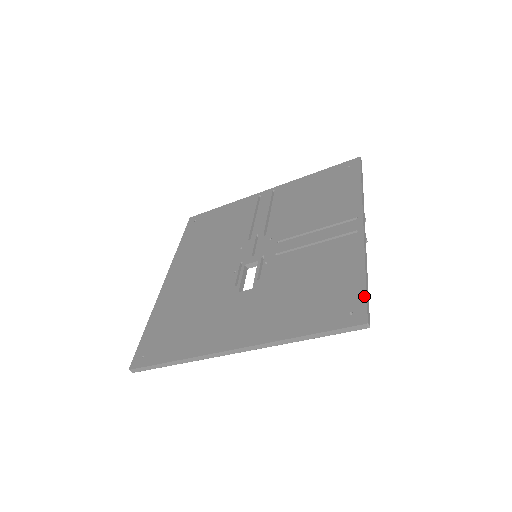
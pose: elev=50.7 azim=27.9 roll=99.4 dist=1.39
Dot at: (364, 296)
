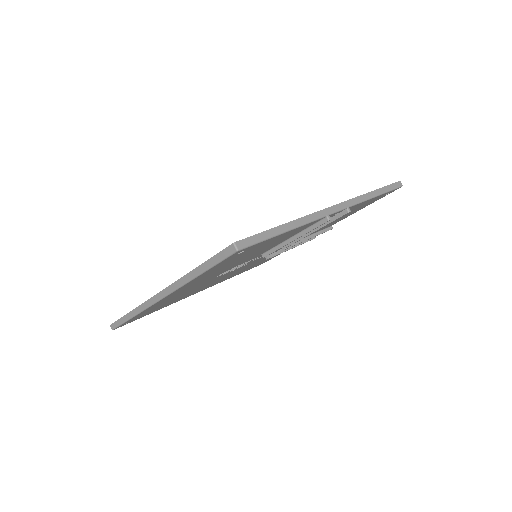
Dot at: (260, 233)
